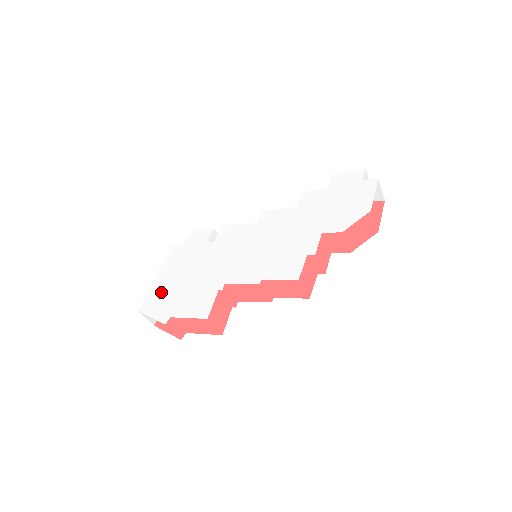
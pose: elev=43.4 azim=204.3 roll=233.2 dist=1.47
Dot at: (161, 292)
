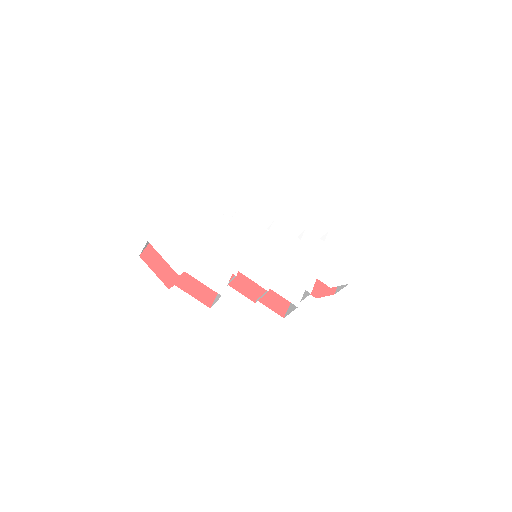
Dot at: (175, 237)
